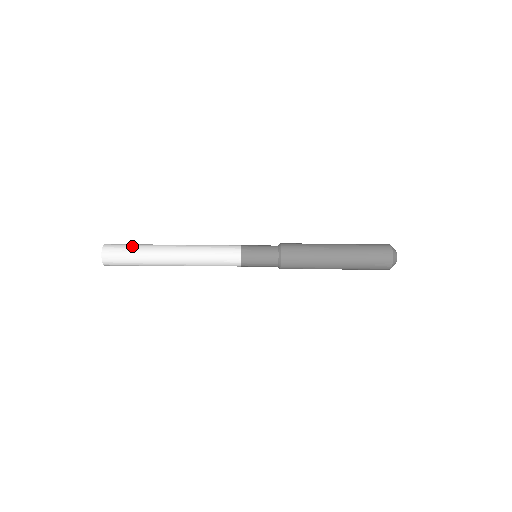
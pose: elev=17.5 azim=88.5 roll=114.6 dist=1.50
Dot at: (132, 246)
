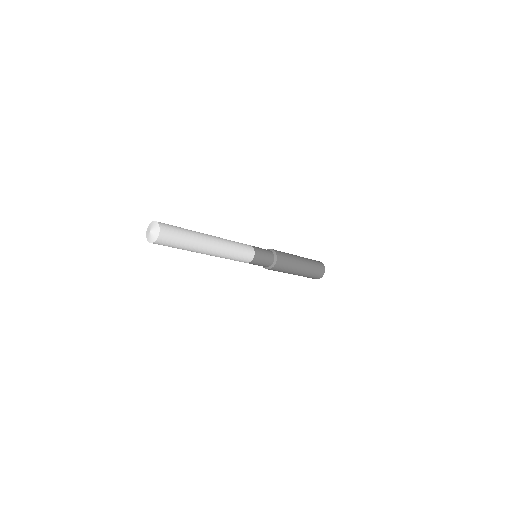
Dot at: (183, 234)
